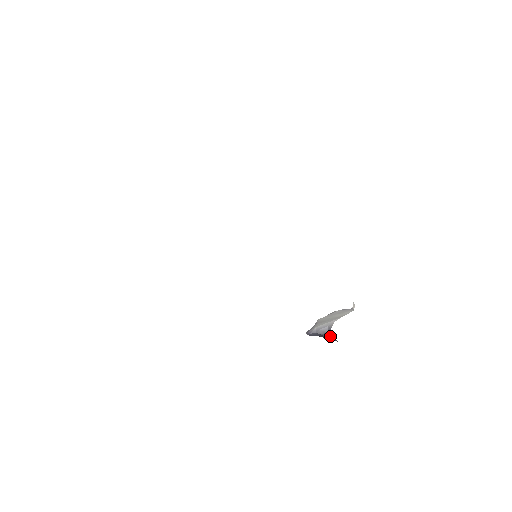
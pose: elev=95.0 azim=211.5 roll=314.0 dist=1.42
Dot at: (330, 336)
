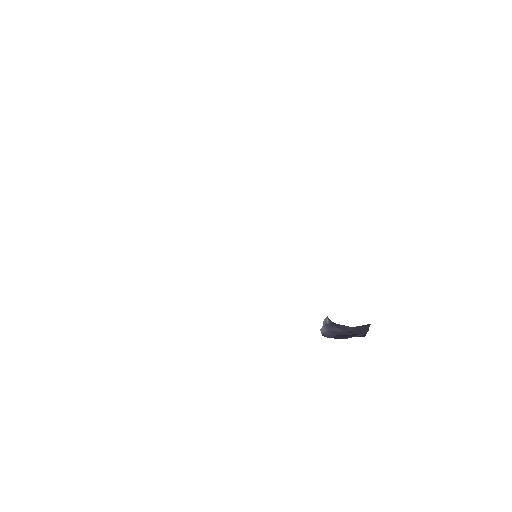
Dot at: (329, 321)
